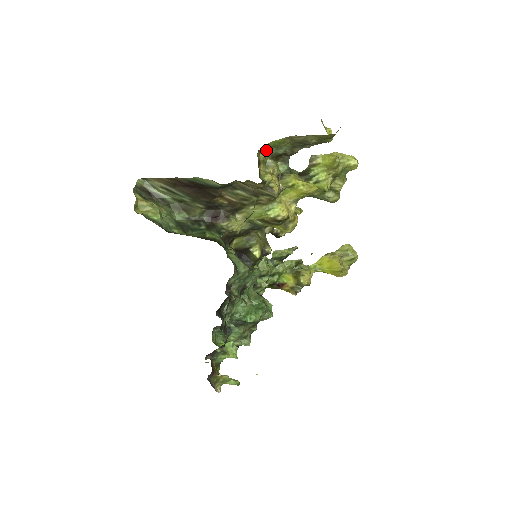
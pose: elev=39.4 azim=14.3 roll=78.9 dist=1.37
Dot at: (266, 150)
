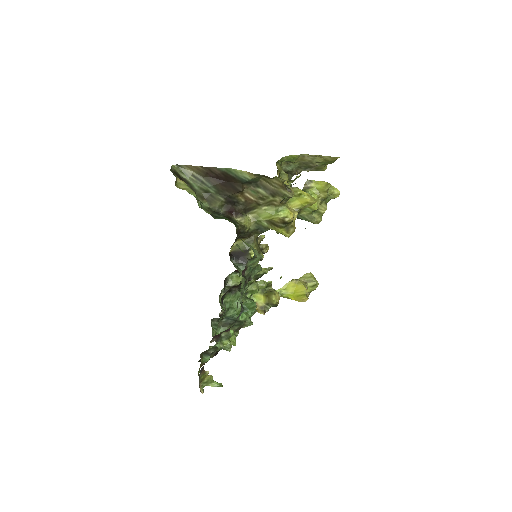
Dot at: (280, 164)
